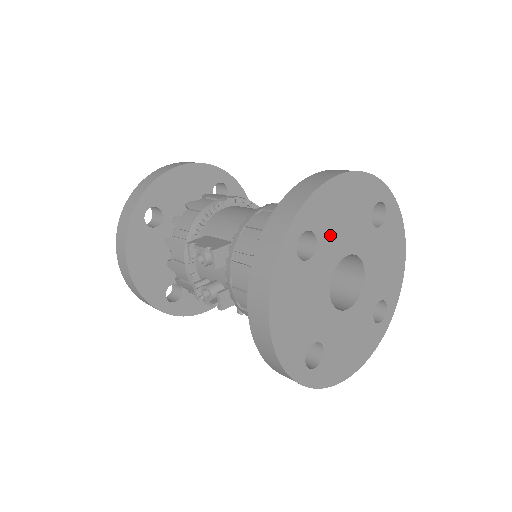
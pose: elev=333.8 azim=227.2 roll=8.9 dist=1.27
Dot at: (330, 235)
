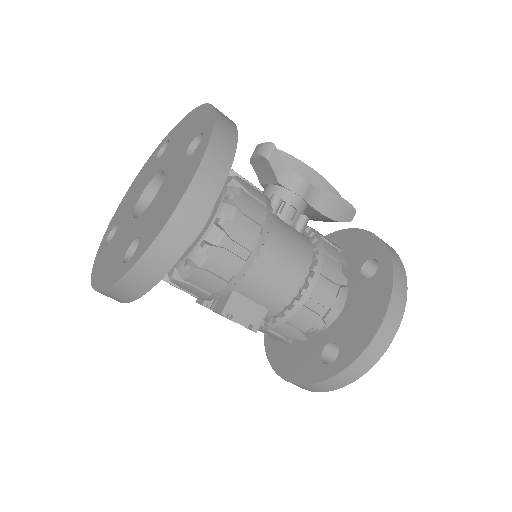
Dot at: occluded
